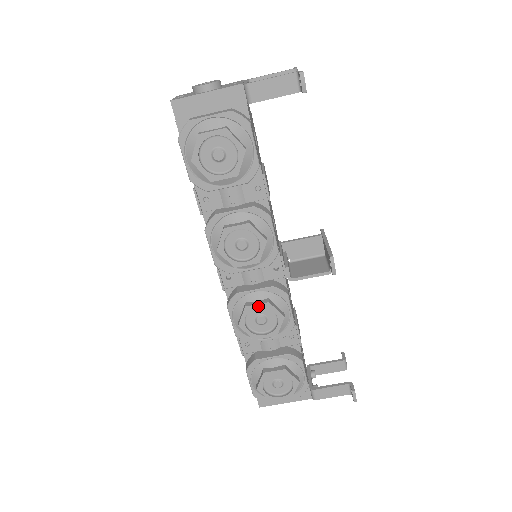
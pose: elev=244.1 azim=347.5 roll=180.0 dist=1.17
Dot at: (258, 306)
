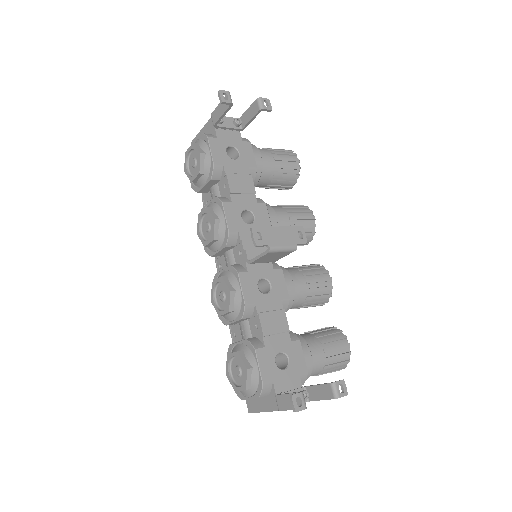
Dot at: (217, 281)
